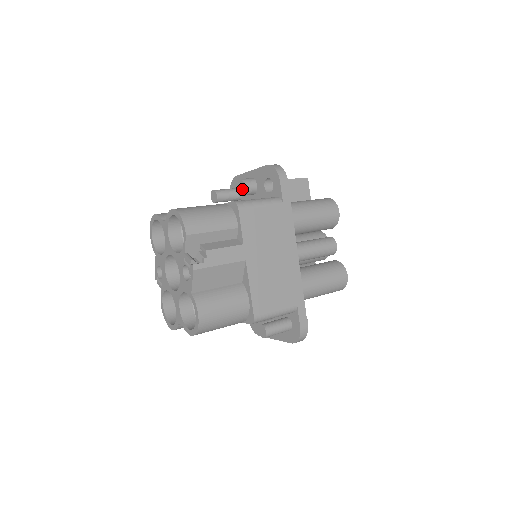
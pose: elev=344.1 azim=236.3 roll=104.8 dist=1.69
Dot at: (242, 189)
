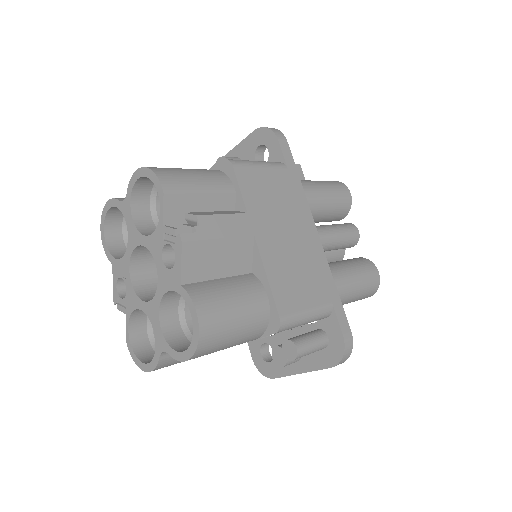
Dot at: occluded
